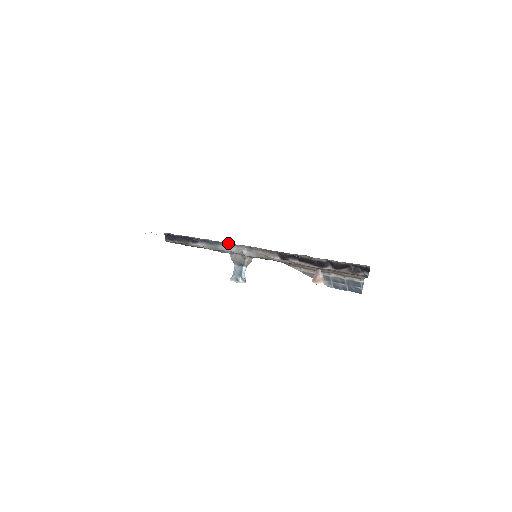
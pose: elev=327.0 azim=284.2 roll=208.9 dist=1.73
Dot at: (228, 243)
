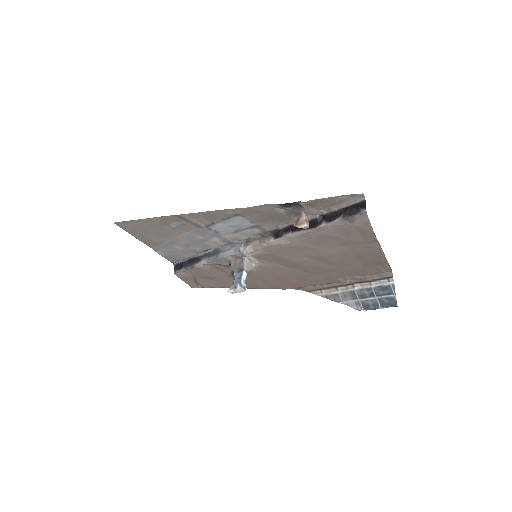
Dot at: (227, 246)
